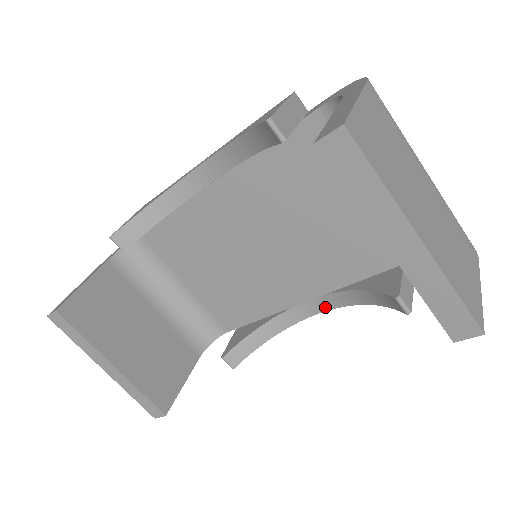
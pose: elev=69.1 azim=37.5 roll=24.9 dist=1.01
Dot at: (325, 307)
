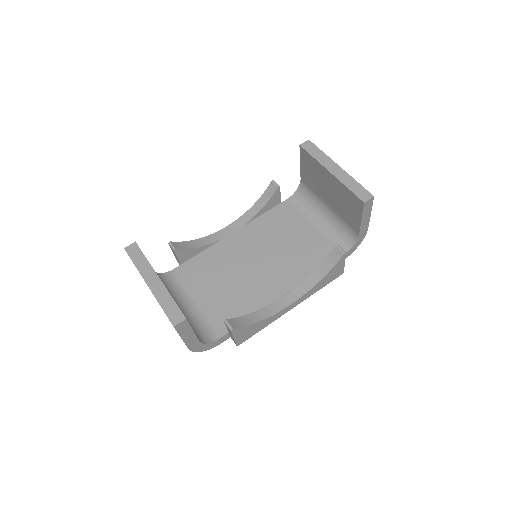
Dot at: (295, 297)
